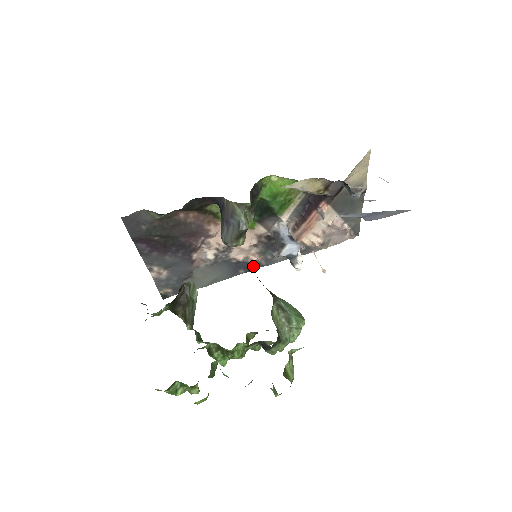
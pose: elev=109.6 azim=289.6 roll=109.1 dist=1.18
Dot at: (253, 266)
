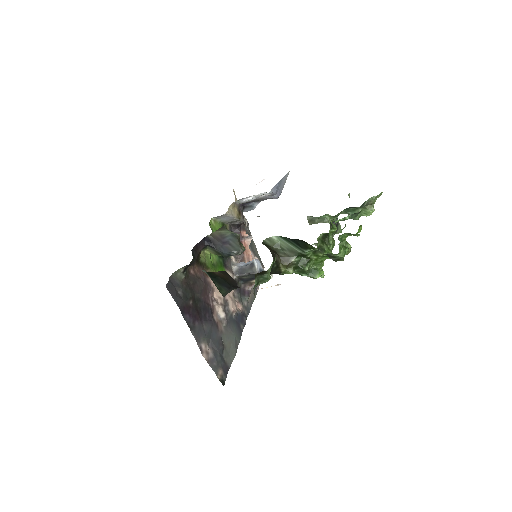
Dot at: (244, 317)
